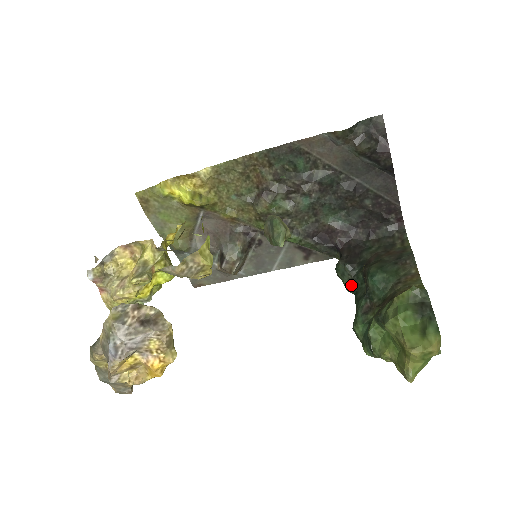
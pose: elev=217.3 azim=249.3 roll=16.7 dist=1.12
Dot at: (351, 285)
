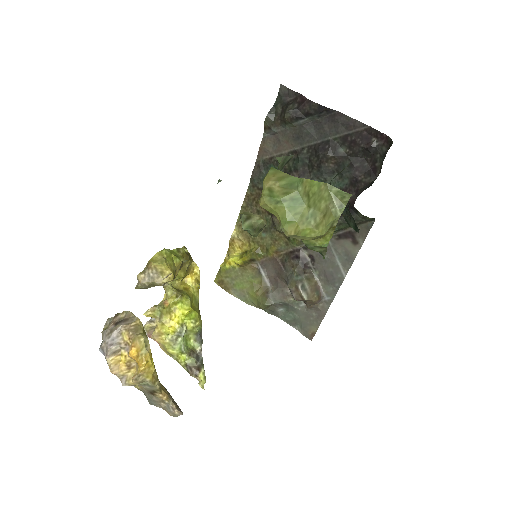
Dot at: (354, 224)
